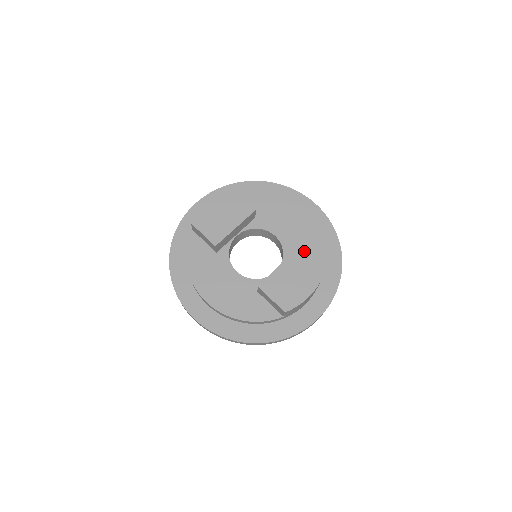
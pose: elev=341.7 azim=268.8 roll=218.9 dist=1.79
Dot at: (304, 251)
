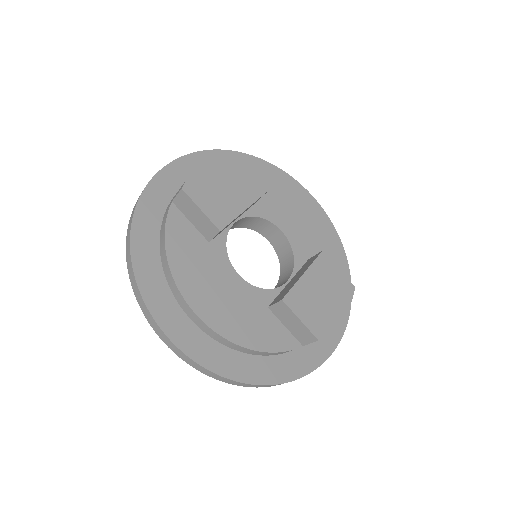
Dot at: occluded
